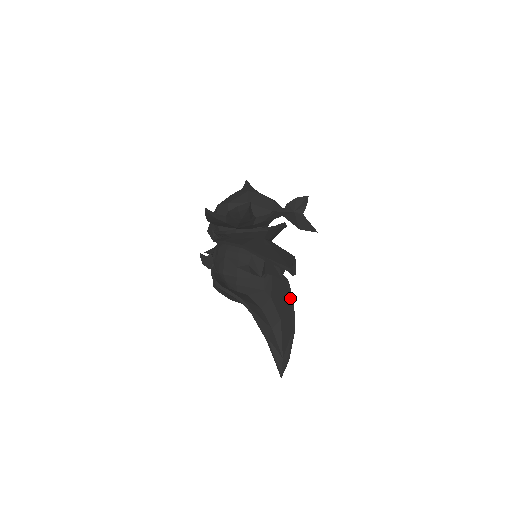
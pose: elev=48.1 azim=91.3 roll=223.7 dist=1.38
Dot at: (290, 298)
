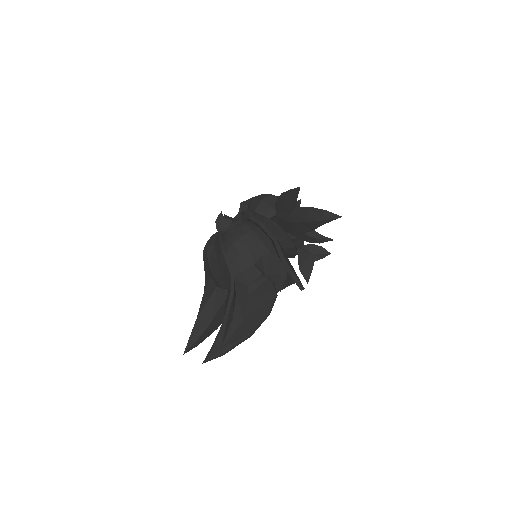
Dot at: (270, 309)
